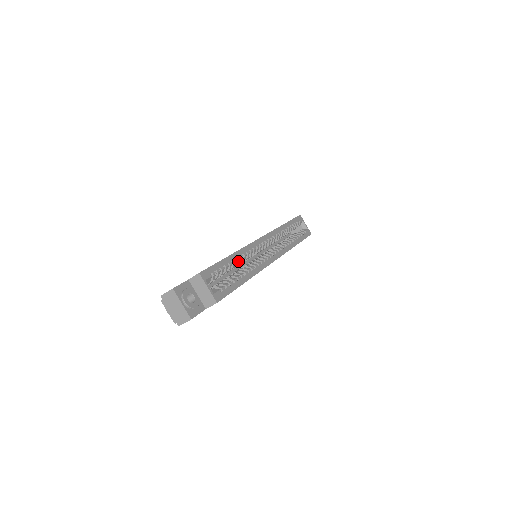
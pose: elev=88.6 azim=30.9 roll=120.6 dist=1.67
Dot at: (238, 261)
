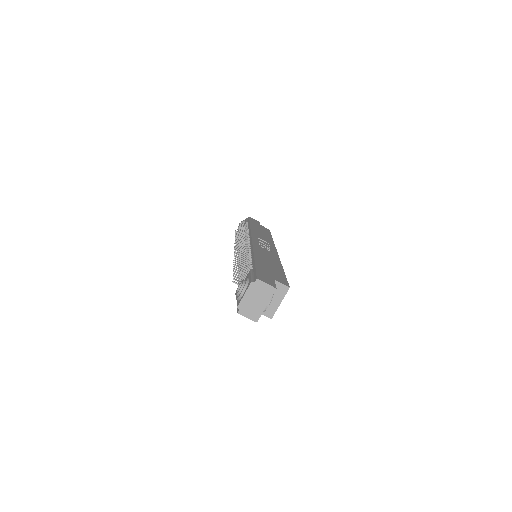
Dot at: occluded
